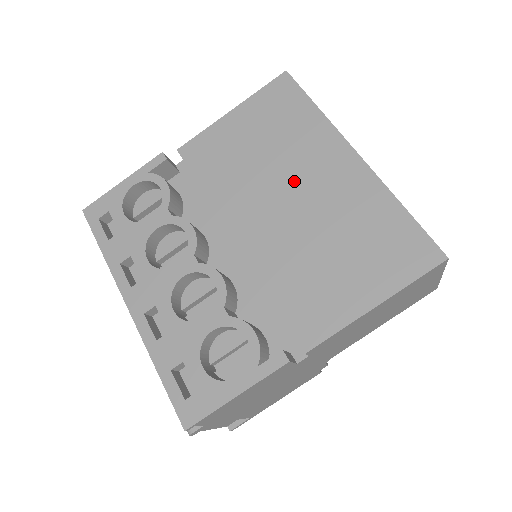
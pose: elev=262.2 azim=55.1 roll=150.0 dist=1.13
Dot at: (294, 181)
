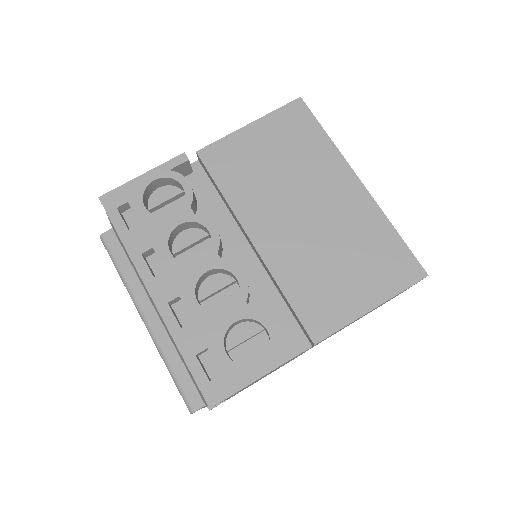
Dot at: (307, 197)
